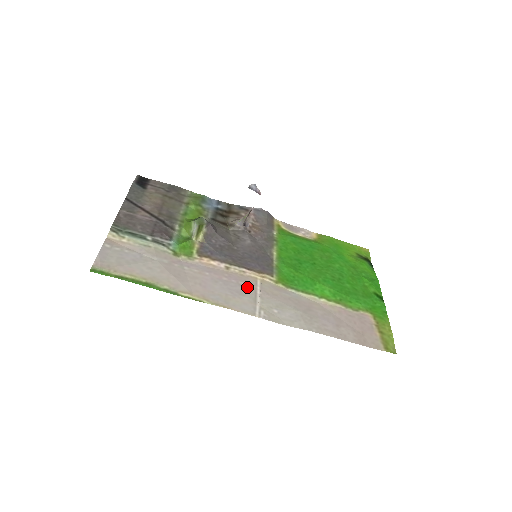
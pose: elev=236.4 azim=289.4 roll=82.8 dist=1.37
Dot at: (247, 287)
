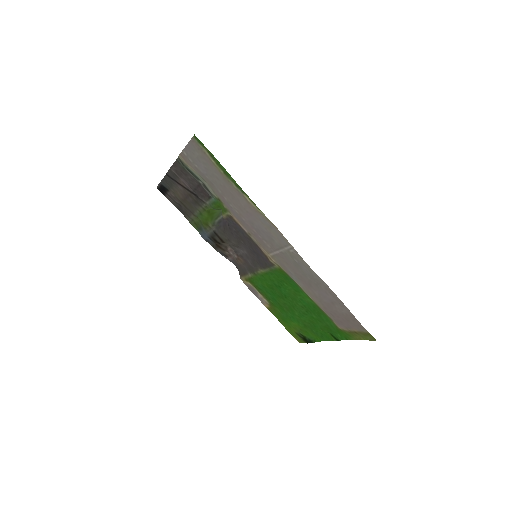
Dot at: (270, 244)
